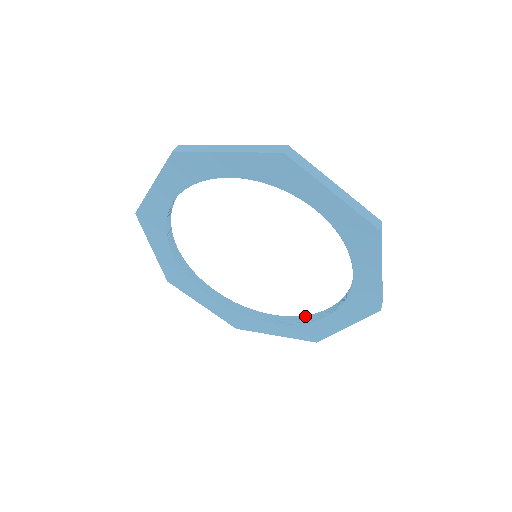
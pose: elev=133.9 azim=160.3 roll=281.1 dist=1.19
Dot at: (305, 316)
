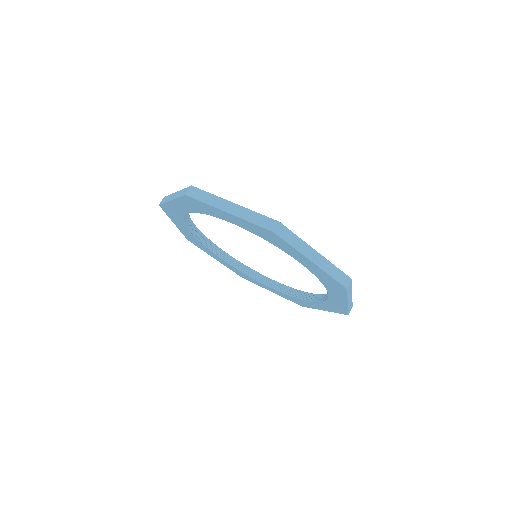
Dot at: (295, 290)
